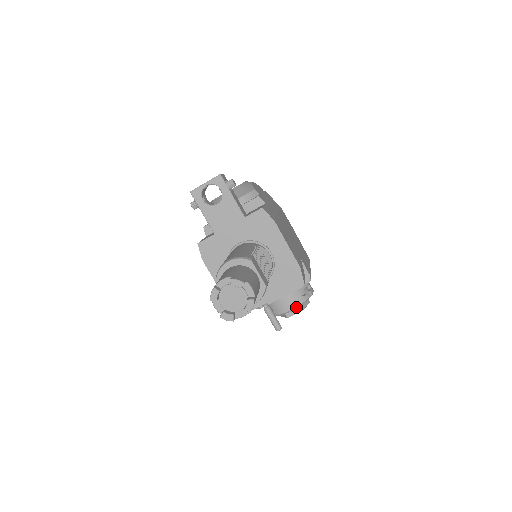
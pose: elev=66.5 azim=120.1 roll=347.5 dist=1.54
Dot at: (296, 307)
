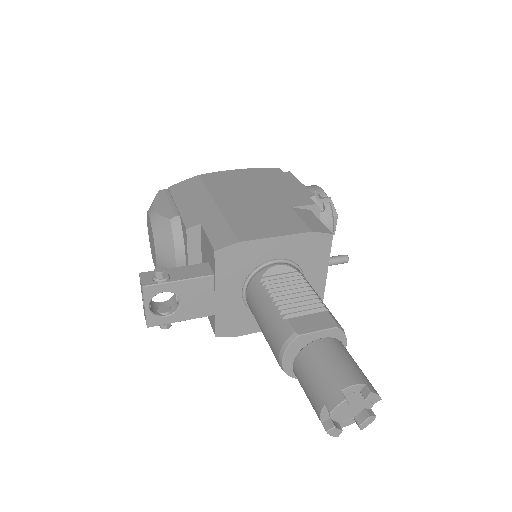
Dot at: (332, 226)
